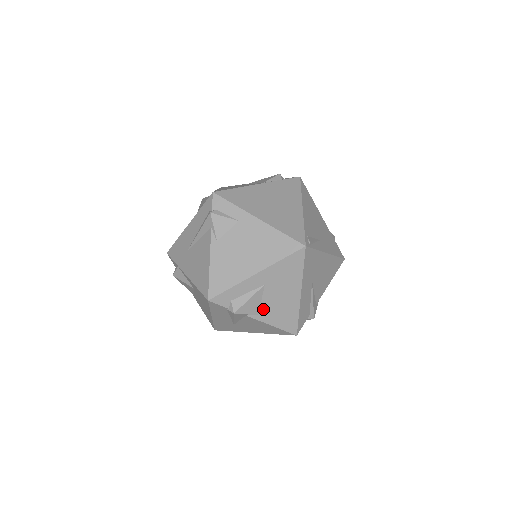
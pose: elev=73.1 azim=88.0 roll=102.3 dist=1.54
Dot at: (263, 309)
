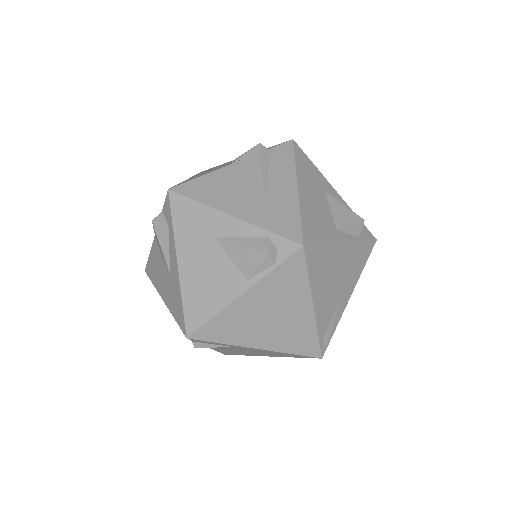
Dot at: occluded
